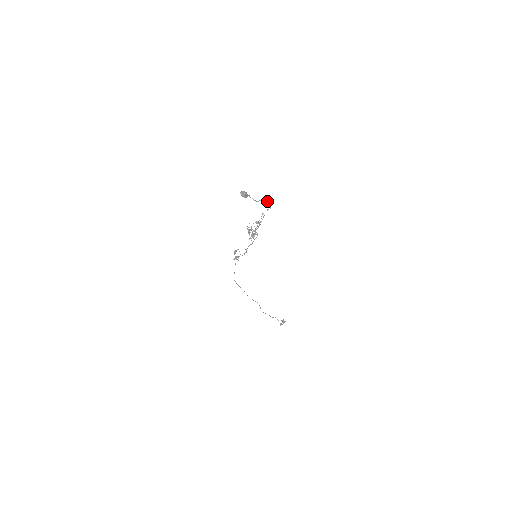
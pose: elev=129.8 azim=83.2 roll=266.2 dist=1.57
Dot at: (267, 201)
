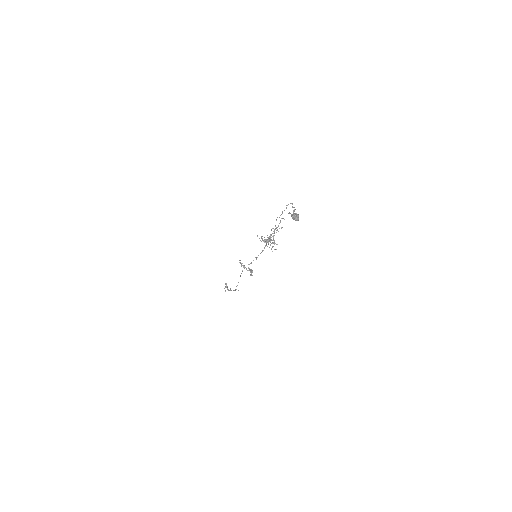
Dot at: occluded
